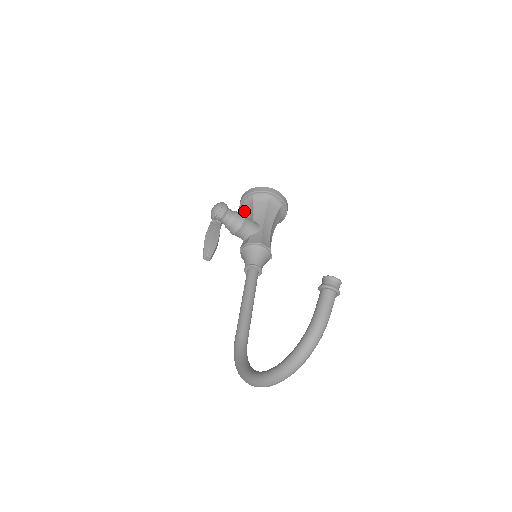
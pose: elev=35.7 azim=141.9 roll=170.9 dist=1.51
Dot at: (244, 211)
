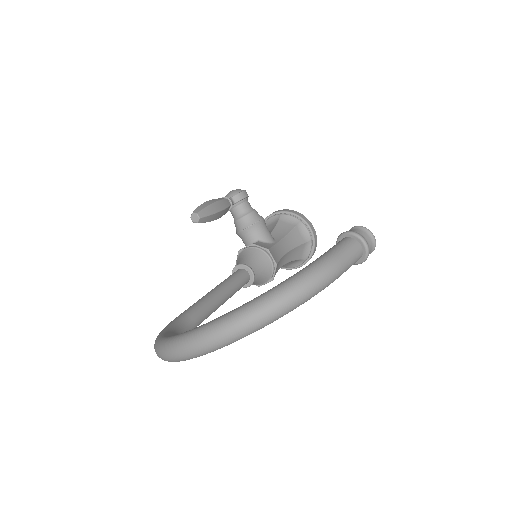
Dot at: occluded
